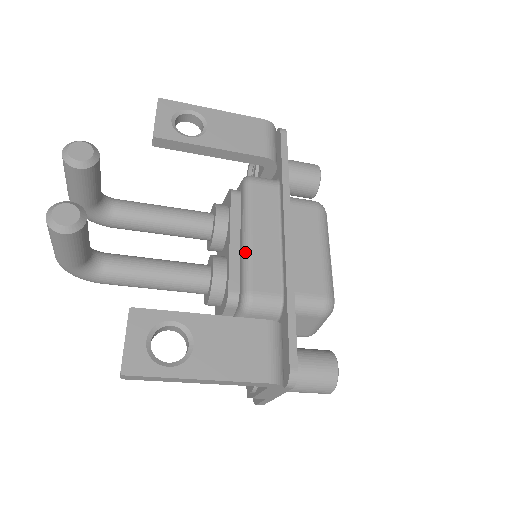
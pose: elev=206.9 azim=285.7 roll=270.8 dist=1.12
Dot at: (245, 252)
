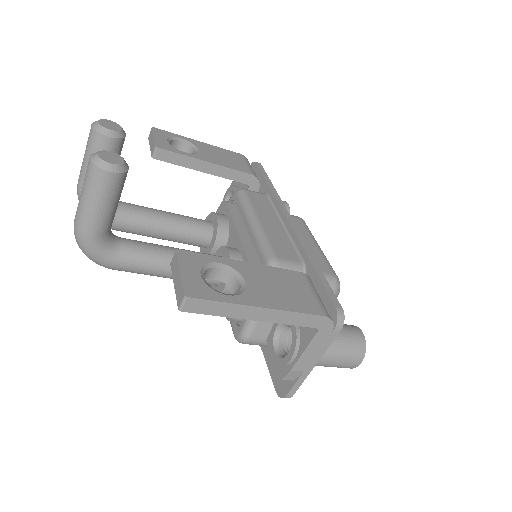
Dot at: (258, 233)
